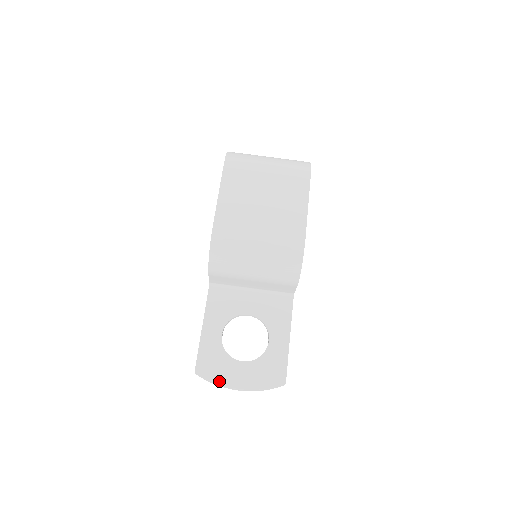
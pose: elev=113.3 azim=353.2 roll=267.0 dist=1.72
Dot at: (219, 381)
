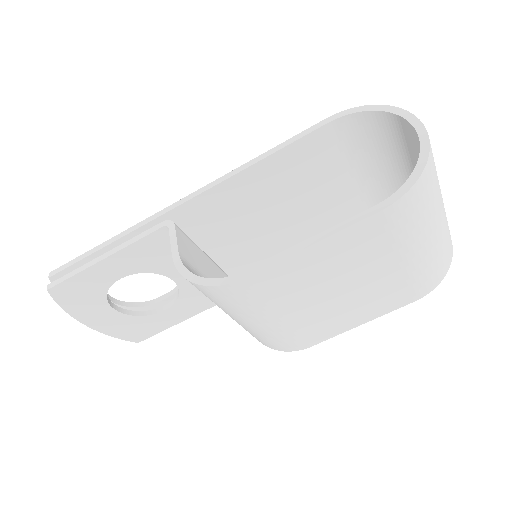
Dot at: (70, 311)
